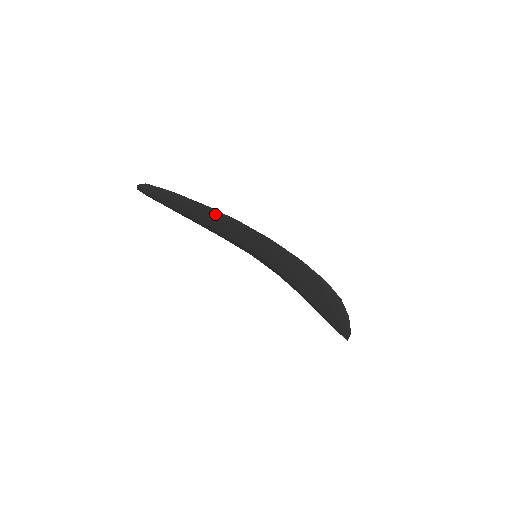
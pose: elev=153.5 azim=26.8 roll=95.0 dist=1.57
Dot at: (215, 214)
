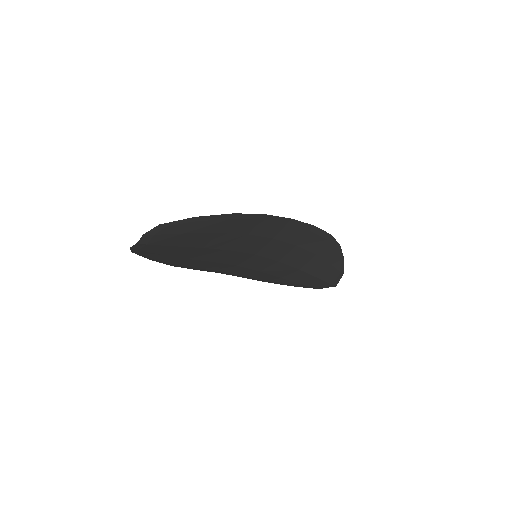
Dot at: (241, 220)
